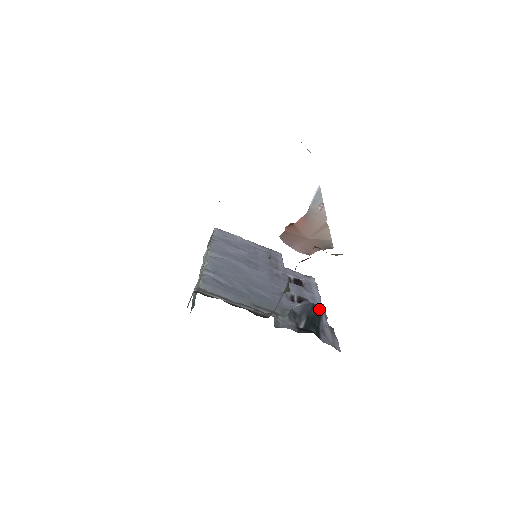
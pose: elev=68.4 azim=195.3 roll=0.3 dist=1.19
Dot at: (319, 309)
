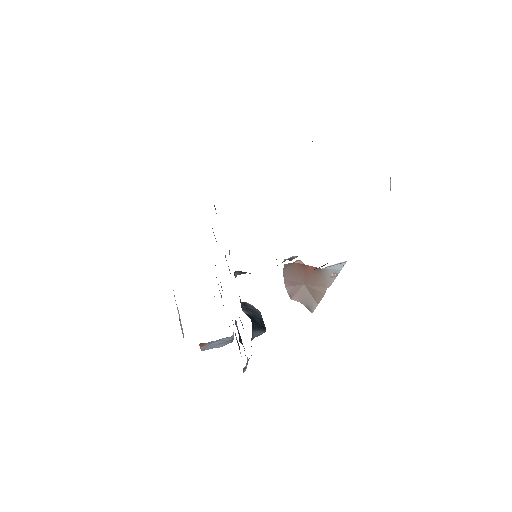
Dot at: (264, 326)
